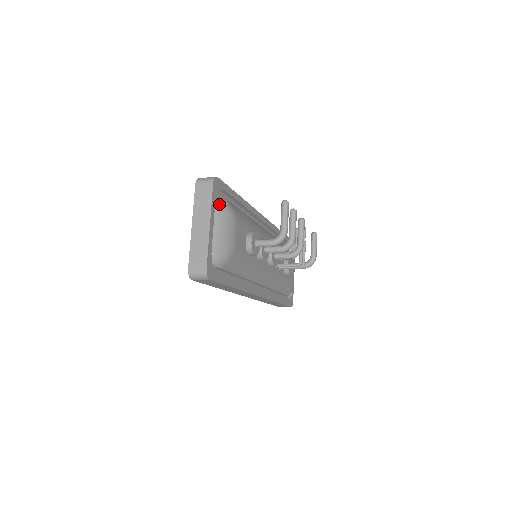
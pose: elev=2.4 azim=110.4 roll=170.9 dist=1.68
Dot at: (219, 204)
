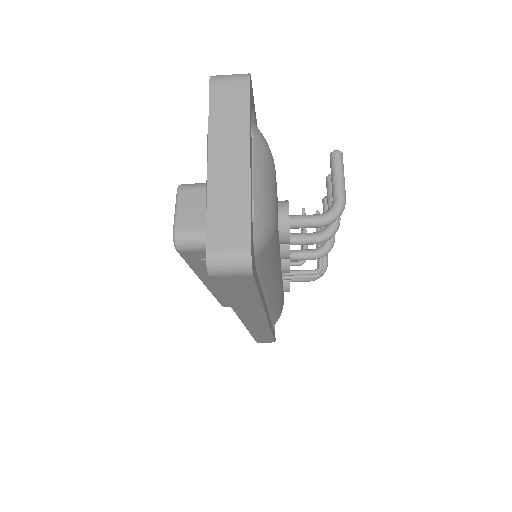
Dot at: (252, 129)
